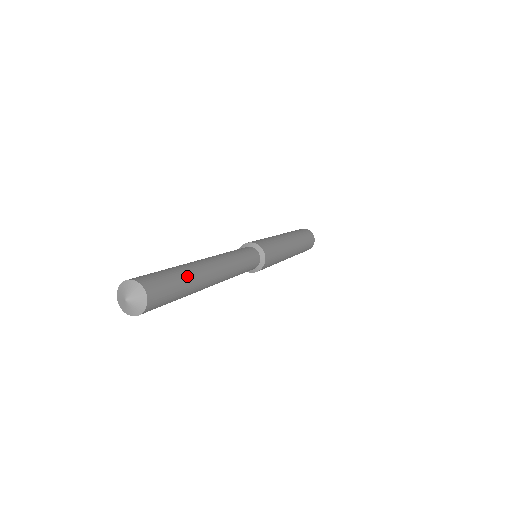
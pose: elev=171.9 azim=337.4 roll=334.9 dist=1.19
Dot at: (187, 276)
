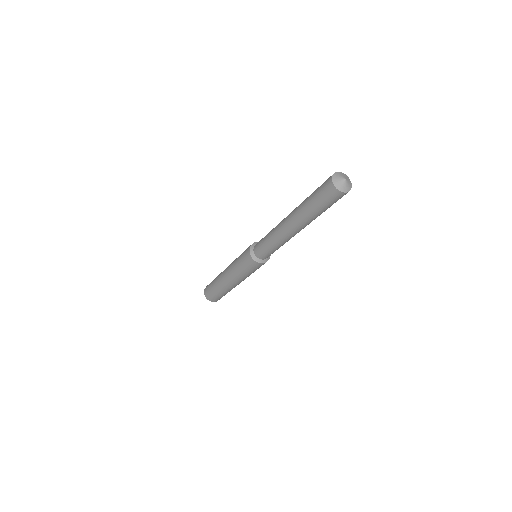
Dot at: occluded
